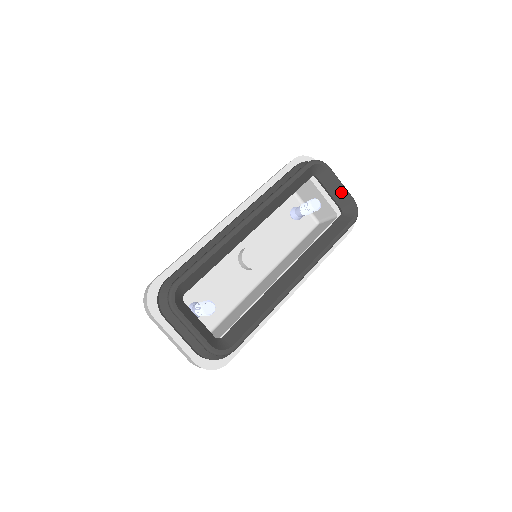
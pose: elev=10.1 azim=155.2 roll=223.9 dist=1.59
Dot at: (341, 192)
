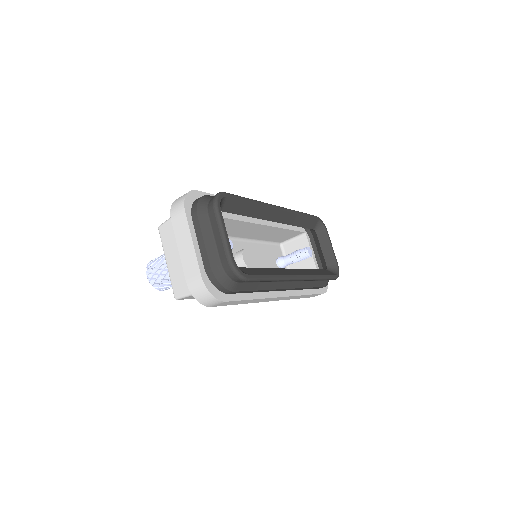
Dot at: (331, 253)
